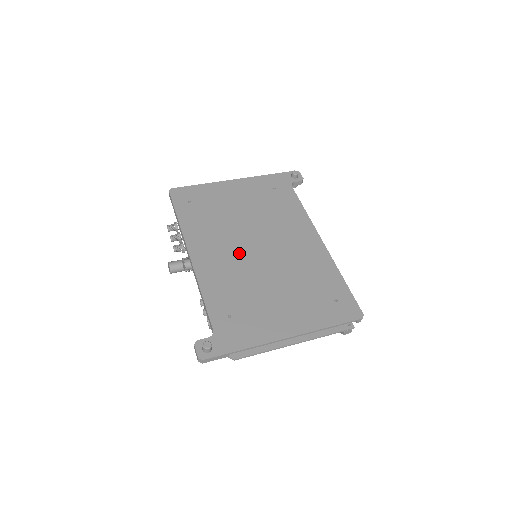
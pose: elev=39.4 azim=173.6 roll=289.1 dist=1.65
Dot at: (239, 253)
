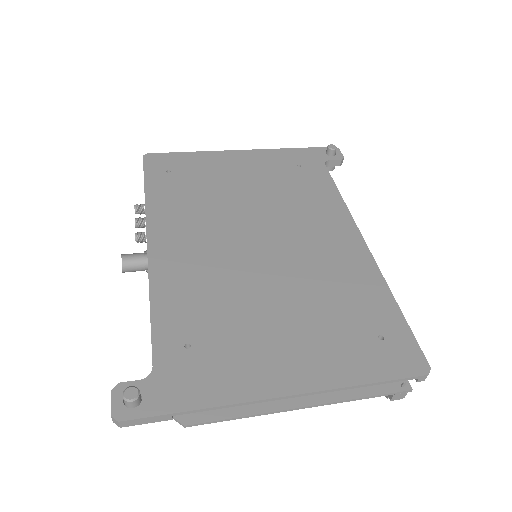
Dot at: (227, 247)
